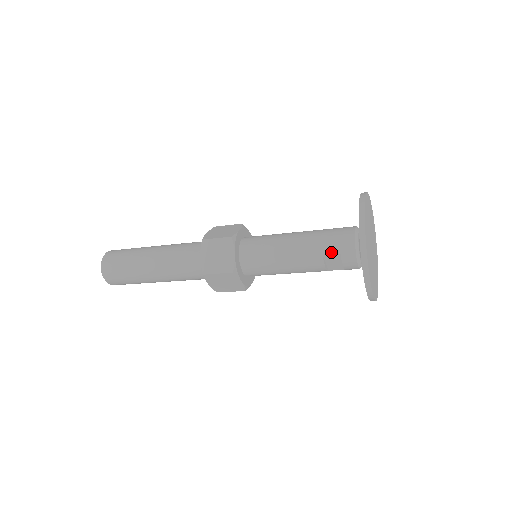
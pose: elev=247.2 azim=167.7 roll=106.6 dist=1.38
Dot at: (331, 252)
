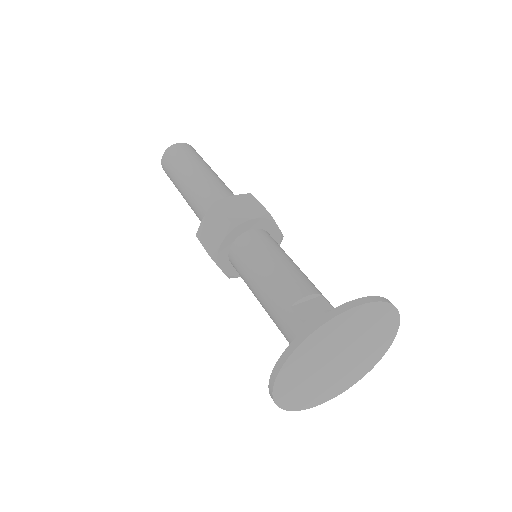
Dot at: occluded
